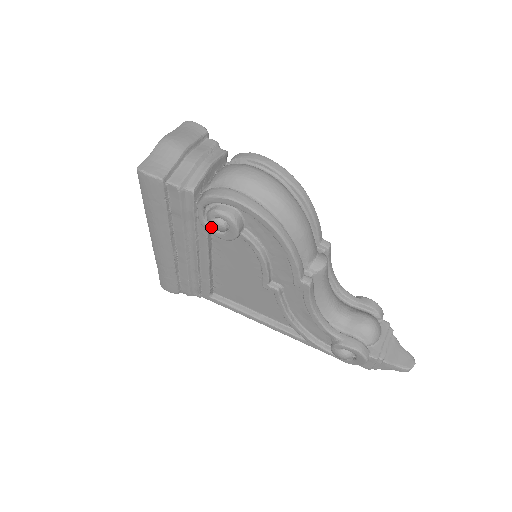
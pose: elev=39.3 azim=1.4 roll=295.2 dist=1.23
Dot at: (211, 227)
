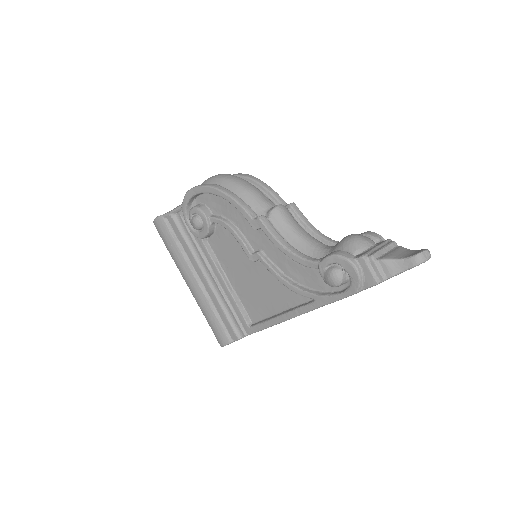
Dot at: (198, 232)
